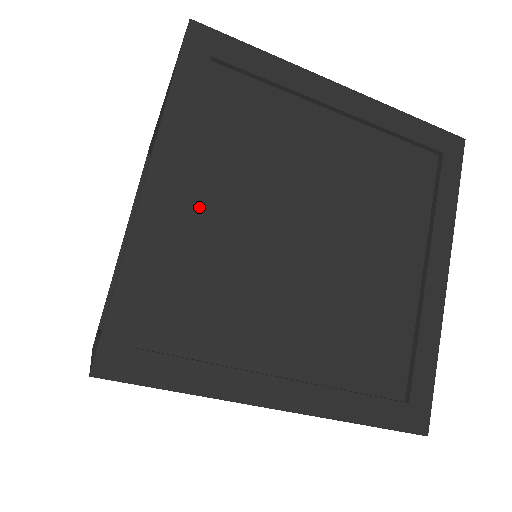
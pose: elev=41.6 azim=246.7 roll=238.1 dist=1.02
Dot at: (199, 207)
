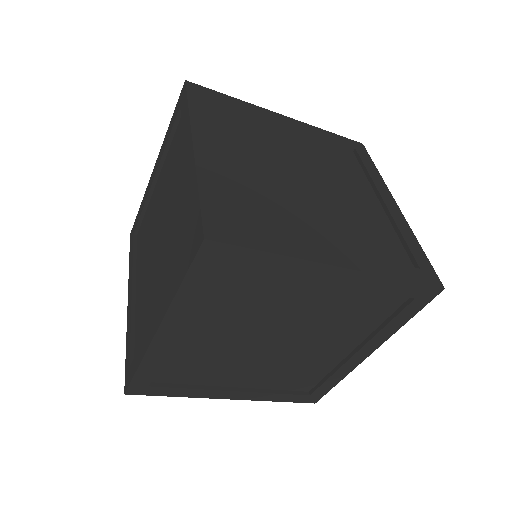
Dot at: (230, 162)
